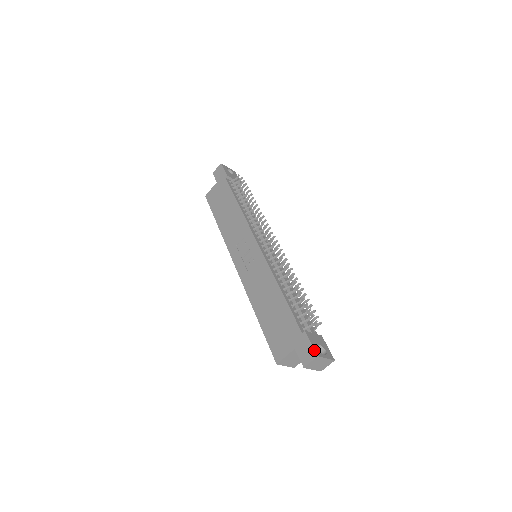
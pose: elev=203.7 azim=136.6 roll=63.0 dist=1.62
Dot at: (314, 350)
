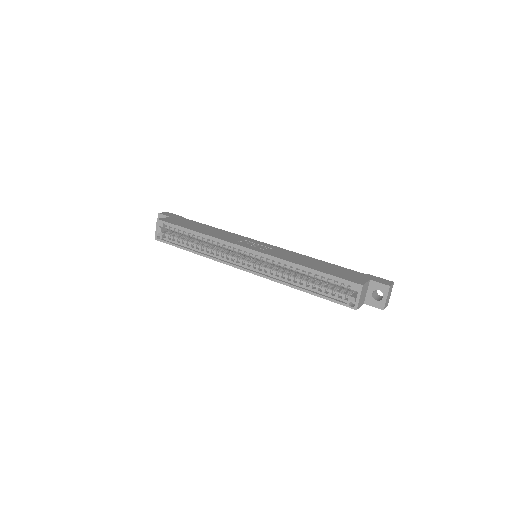
Dot at: (388, 280)
